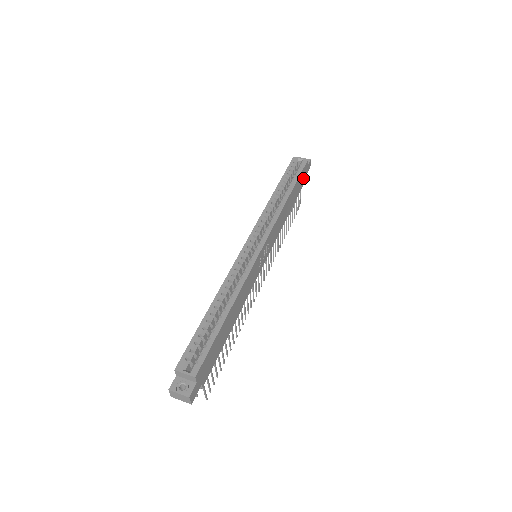
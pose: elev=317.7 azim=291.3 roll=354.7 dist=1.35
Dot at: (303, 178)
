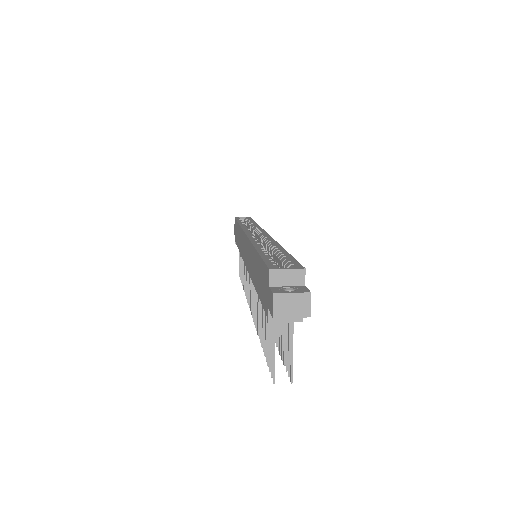
Dot at: occluded
